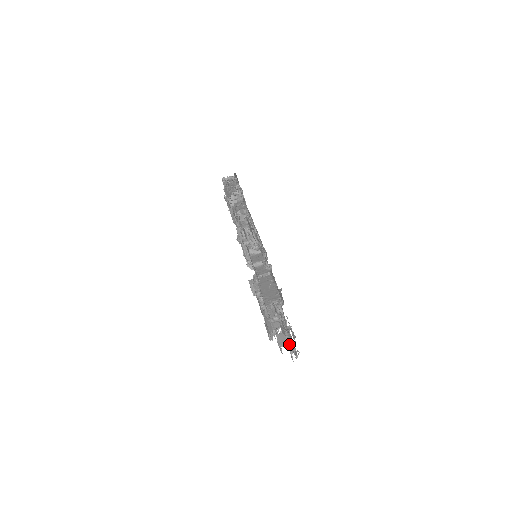
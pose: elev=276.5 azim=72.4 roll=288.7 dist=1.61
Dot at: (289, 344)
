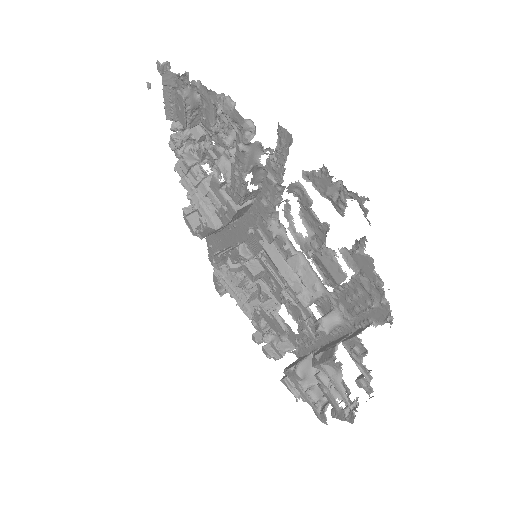
Dot at: (368, 326)
